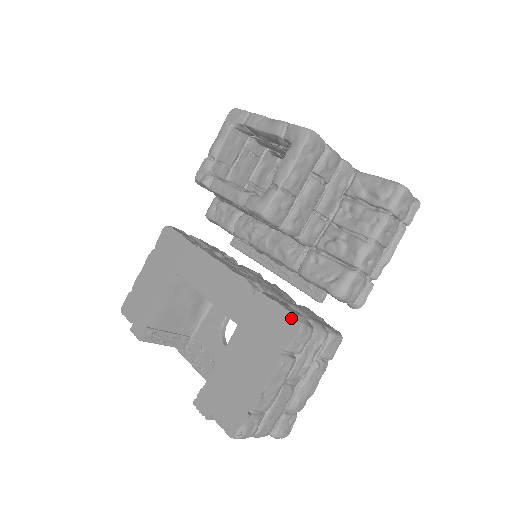
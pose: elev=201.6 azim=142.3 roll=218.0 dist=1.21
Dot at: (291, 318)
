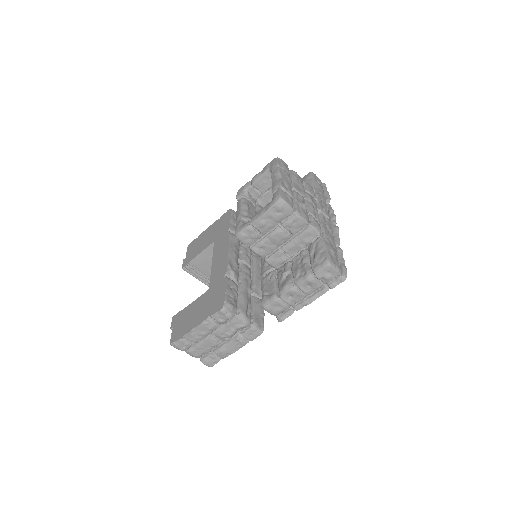
Dot at: (223, 301)
